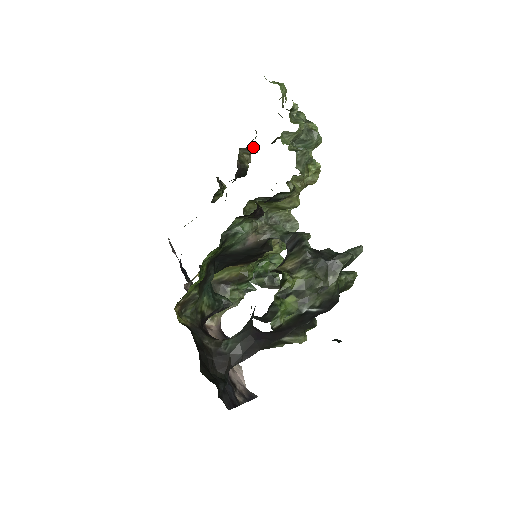
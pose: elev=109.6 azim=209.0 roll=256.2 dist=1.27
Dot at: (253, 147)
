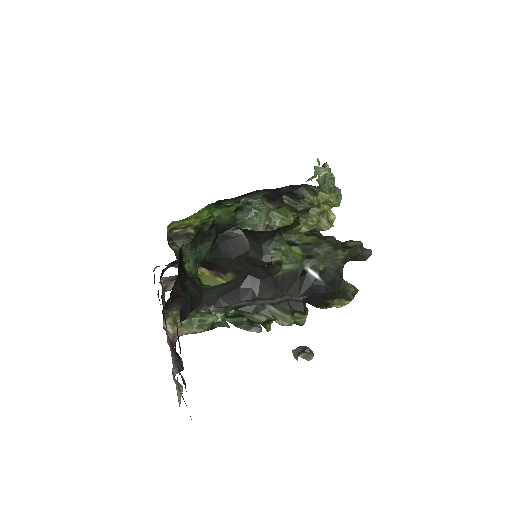
Dot at: occluded
